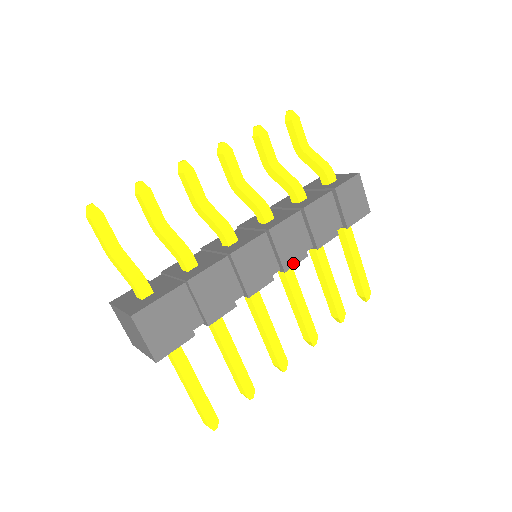
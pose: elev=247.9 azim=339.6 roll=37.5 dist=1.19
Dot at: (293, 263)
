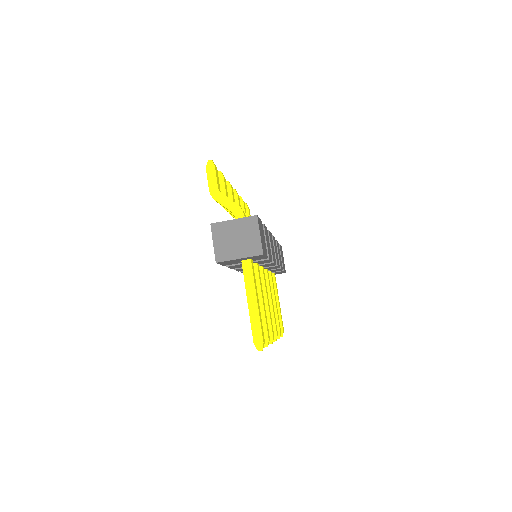
Dot at: (278, 265)
